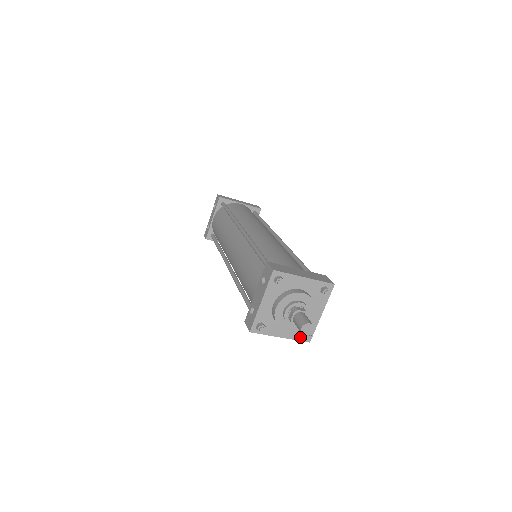
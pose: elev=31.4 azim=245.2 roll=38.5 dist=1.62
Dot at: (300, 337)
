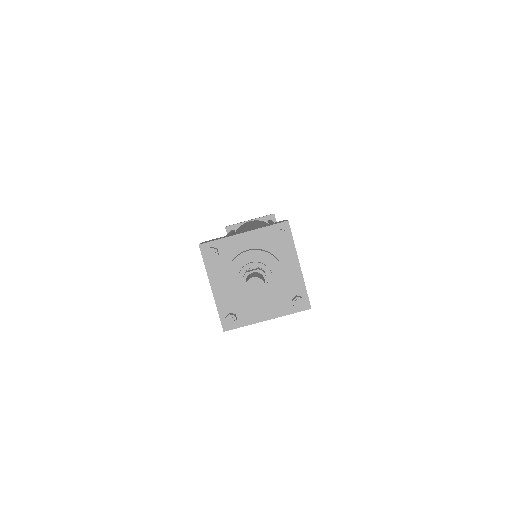
Dot at: (293, 308)
